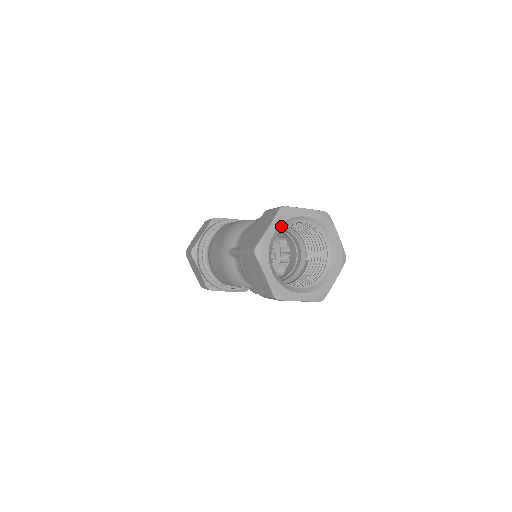
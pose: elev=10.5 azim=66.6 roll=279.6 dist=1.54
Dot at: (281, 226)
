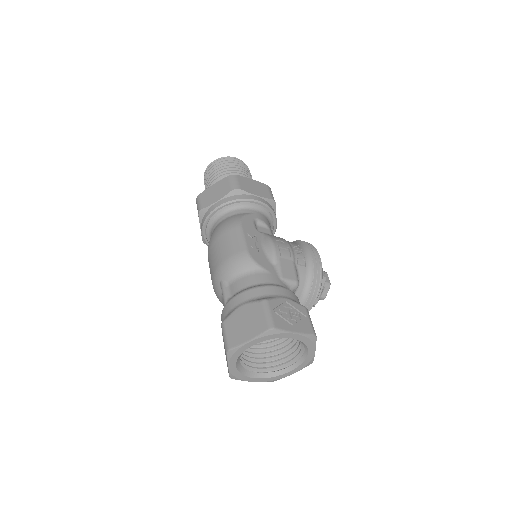
Dot at: (263, 339)
